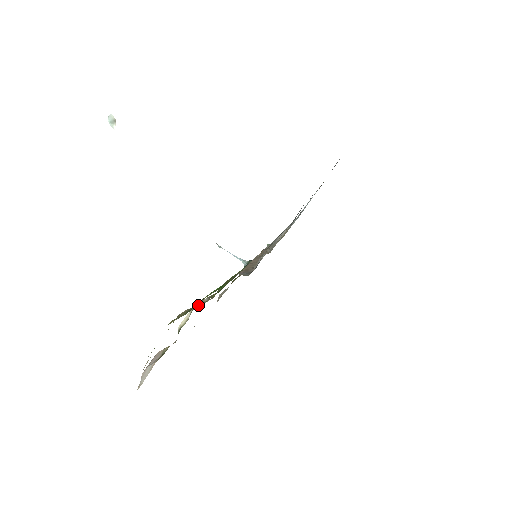
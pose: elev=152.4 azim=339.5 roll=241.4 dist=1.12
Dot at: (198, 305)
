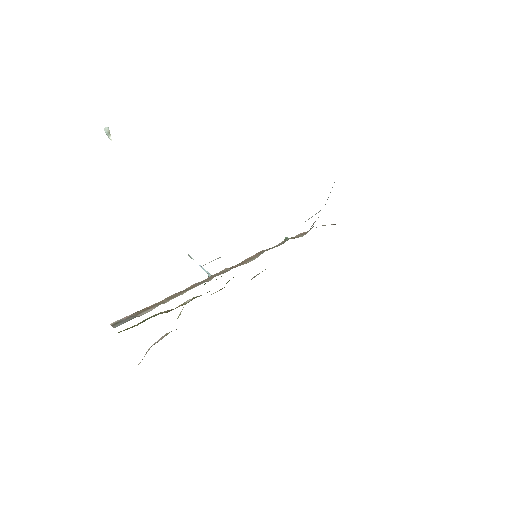
Dot at: (177, 307)
